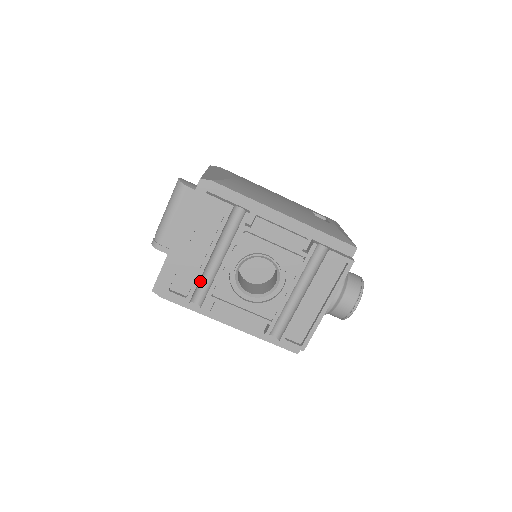
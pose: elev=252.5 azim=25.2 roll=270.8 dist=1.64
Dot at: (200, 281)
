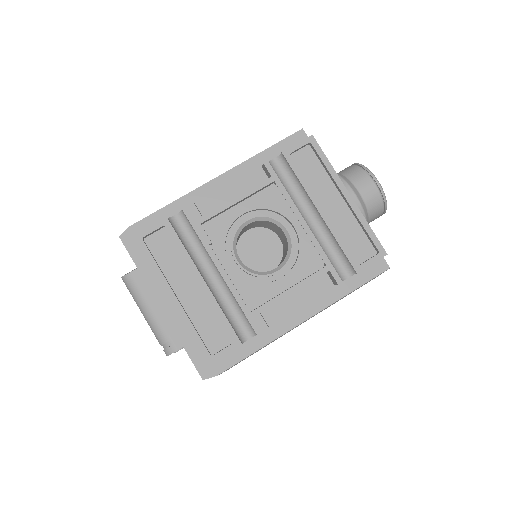
Dot at: (226, 314)
